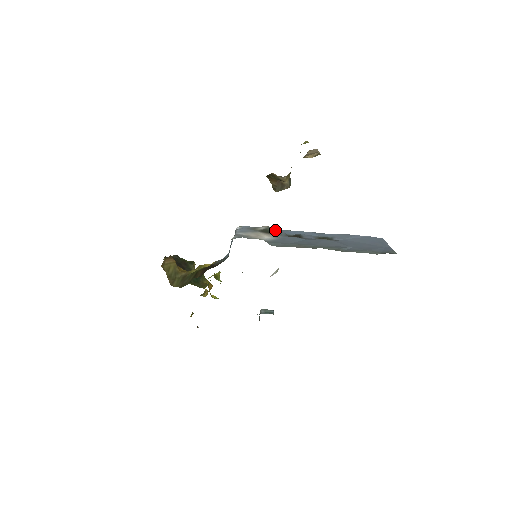
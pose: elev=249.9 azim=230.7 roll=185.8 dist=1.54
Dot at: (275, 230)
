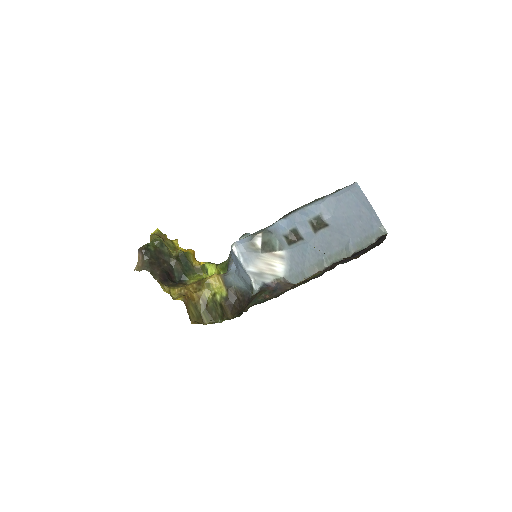
Dot at: (272, 237)
